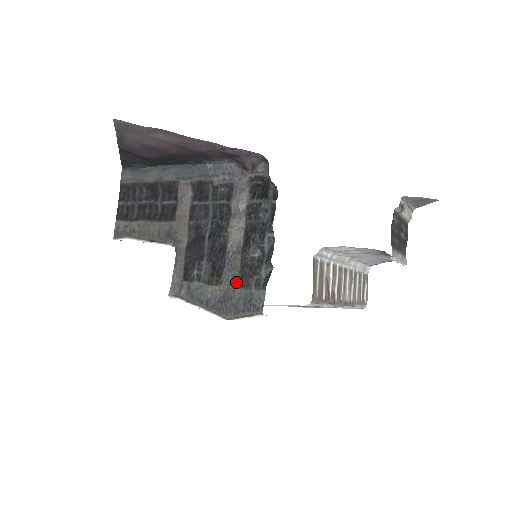
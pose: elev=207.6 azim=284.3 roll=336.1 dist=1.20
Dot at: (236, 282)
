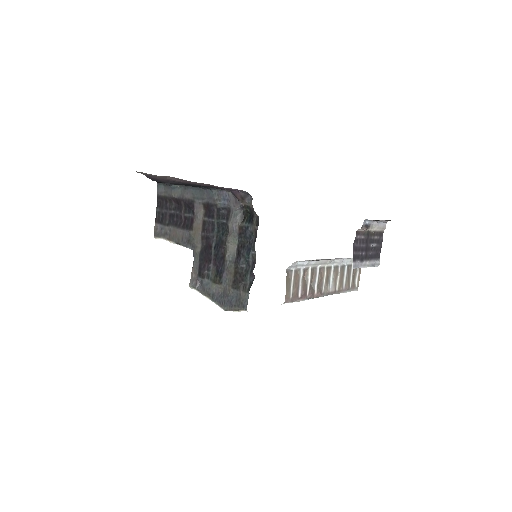
Dot at: (231, 284)
